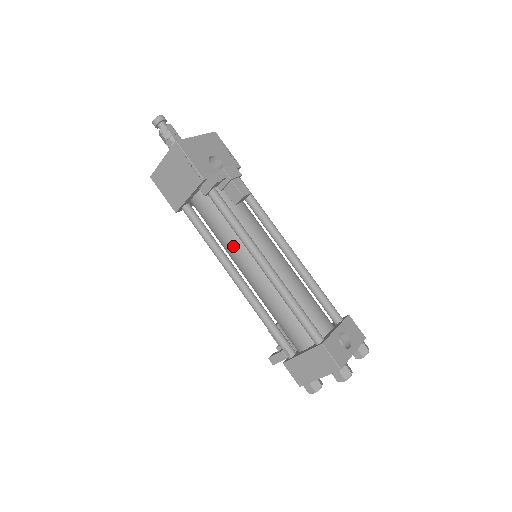
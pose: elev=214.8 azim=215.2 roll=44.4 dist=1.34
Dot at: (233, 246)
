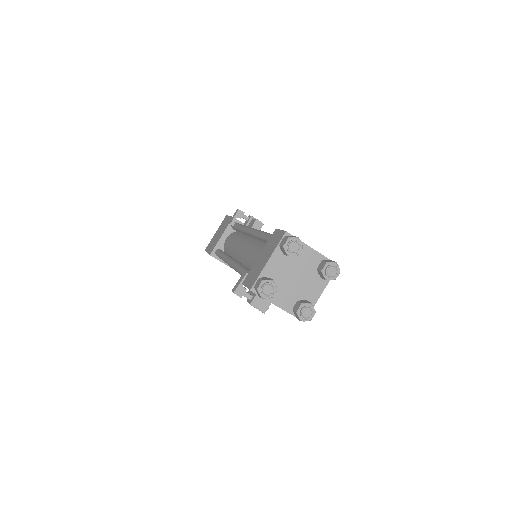
Dot at: (238, 243)
